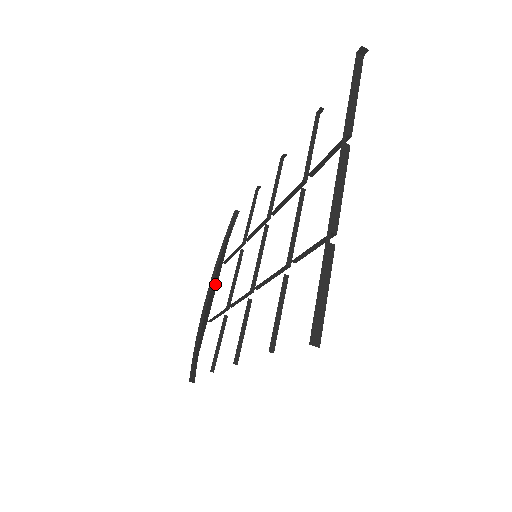
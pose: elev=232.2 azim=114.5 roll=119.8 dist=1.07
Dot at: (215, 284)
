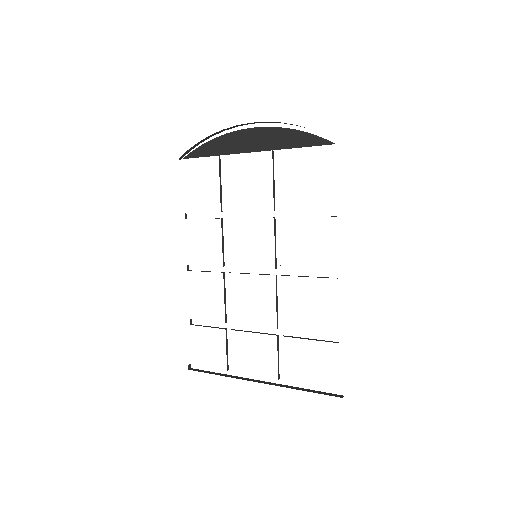
Dot at: (258, 144)
